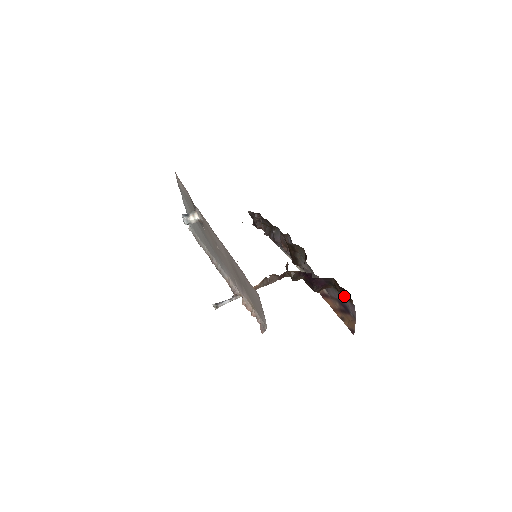
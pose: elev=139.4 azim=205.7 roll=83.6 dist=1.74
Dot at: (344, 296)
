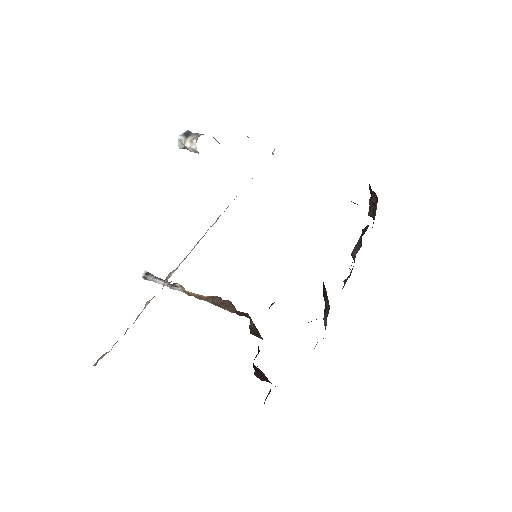
Dot at: occluded
